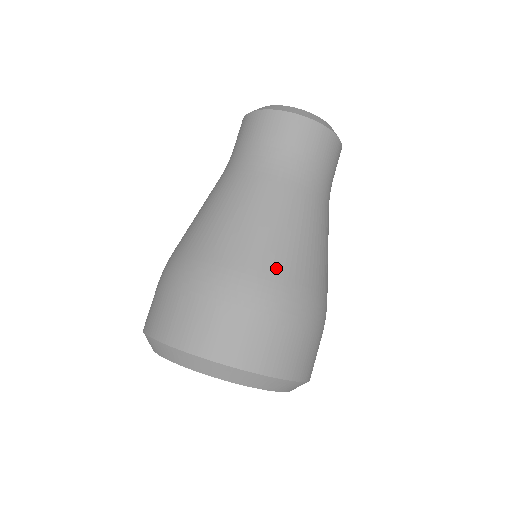
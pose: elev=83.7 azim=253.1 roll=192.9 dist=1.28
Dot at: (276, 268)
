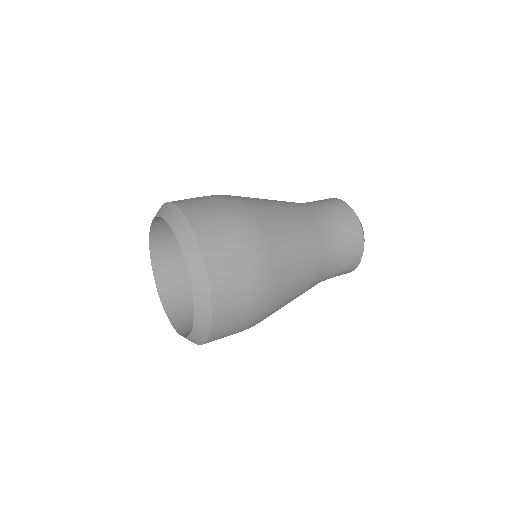
Dot at: (273, 238)
